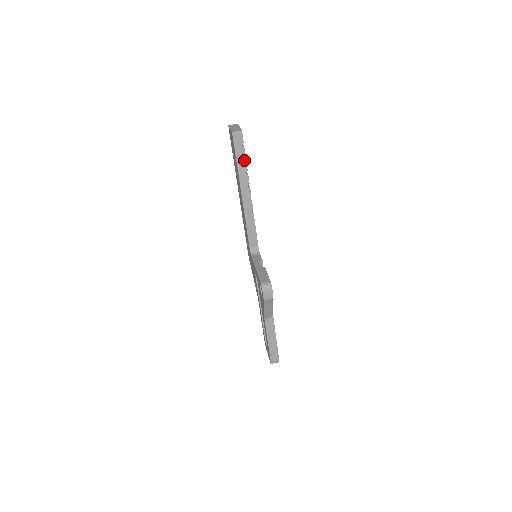
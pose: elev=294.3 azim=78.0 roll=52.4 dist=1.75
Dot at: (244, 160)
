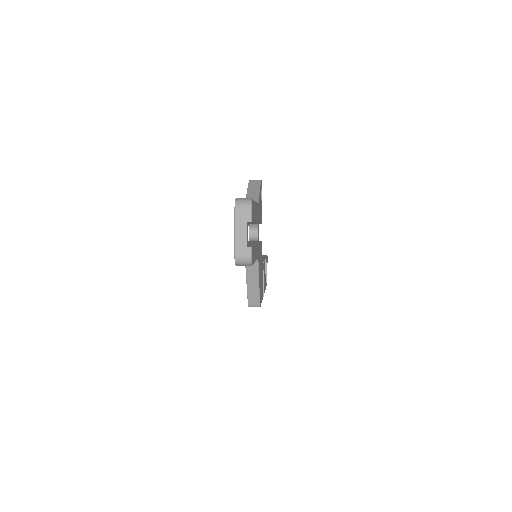
Dot at: occluded
